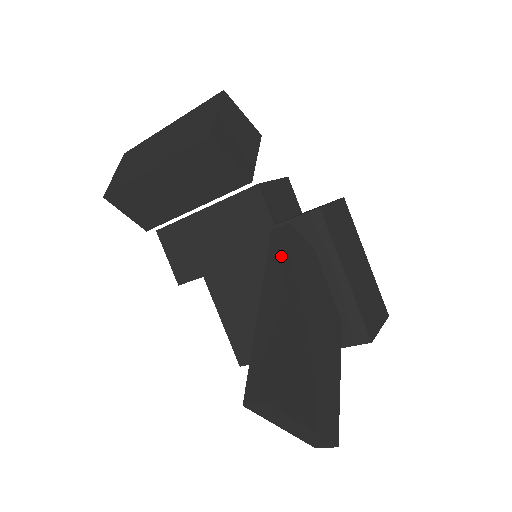
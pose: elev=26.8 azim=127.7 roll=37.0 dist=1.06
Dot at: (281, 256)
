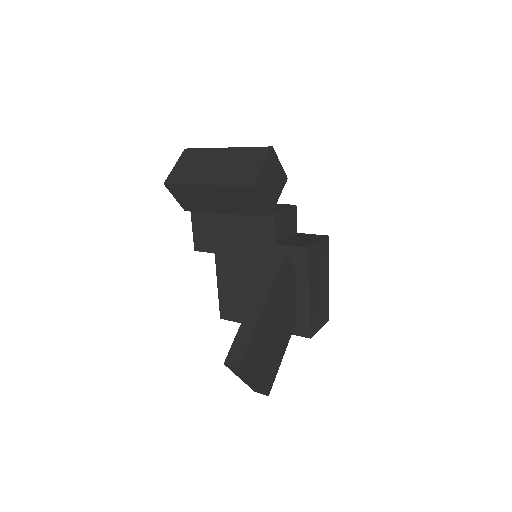
Dot at: (273, 276)
